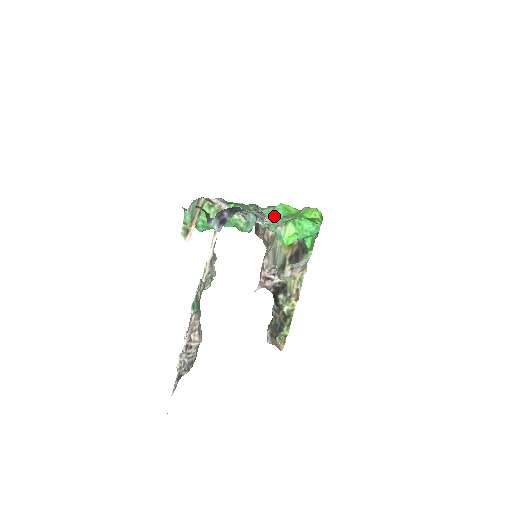
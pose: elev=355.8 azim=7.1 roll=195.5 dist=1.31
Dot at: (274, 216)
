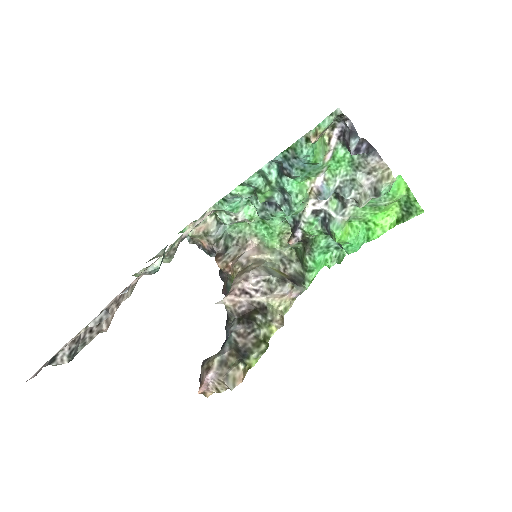
Dot at: (395, 180)
